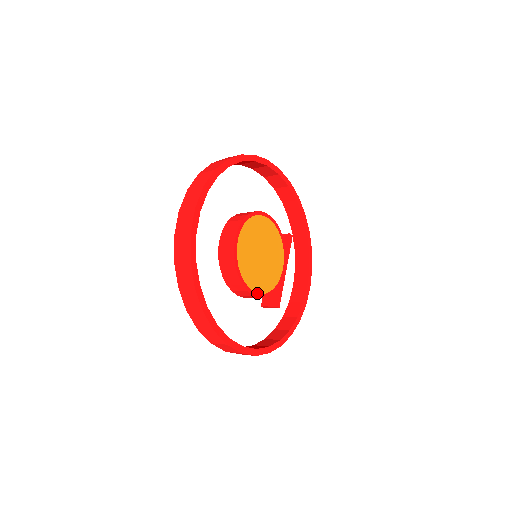
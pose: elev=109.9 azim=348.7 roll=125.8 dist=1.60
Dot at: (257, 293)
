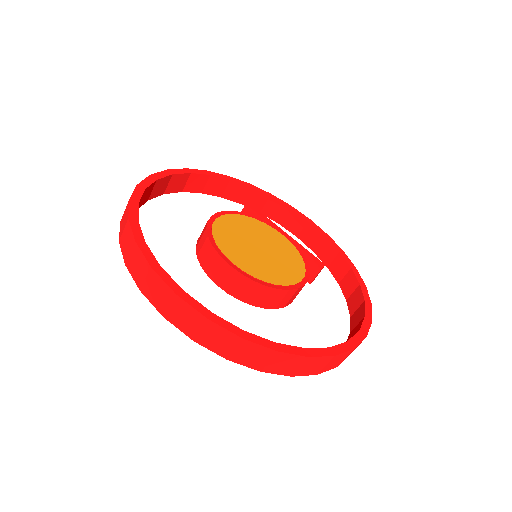
Dot at: (302, 279)
